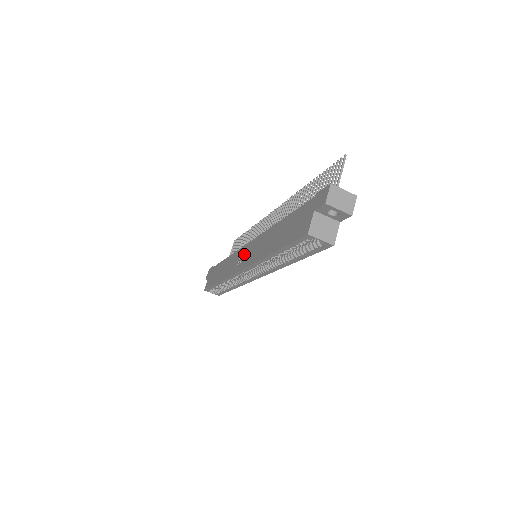
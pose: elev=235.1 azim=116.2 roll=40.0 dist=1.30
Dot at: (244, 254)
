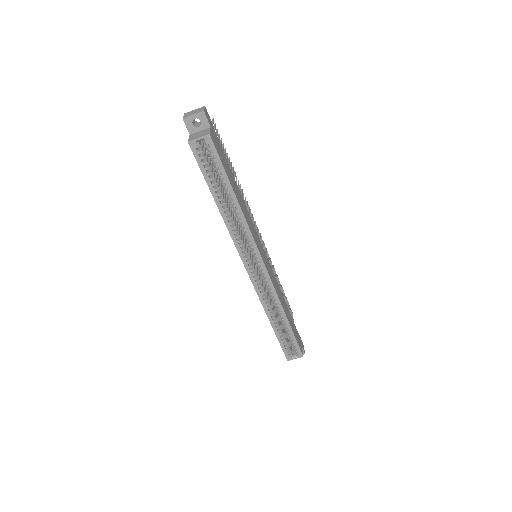
Dot at: occluded
